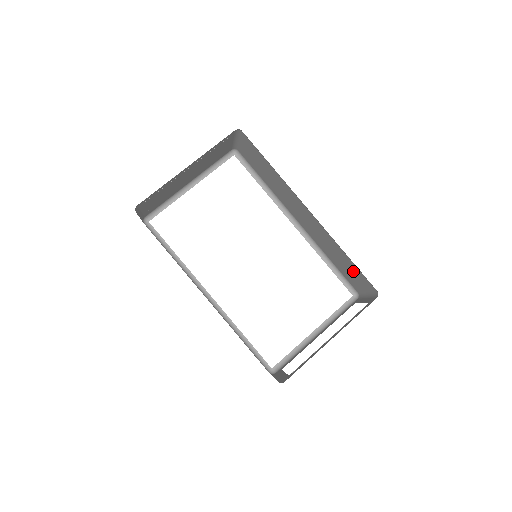
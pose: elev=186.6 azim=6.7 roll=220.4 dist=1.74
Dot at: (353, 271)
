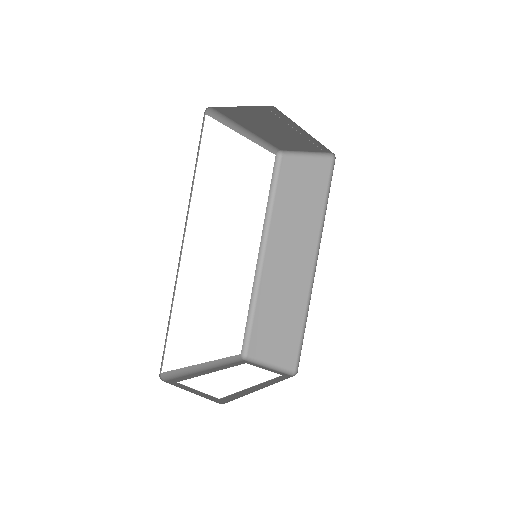
Dot at: (284, 338)
